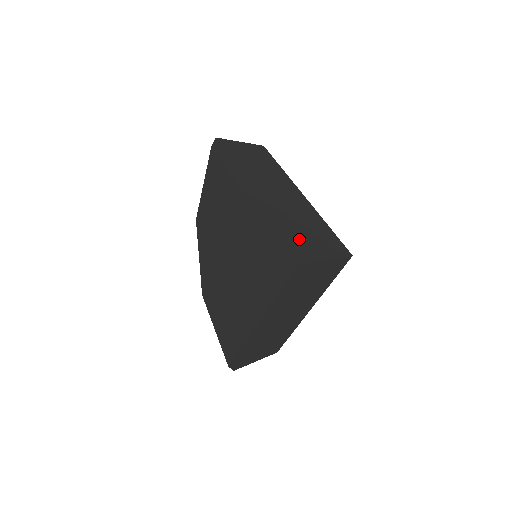
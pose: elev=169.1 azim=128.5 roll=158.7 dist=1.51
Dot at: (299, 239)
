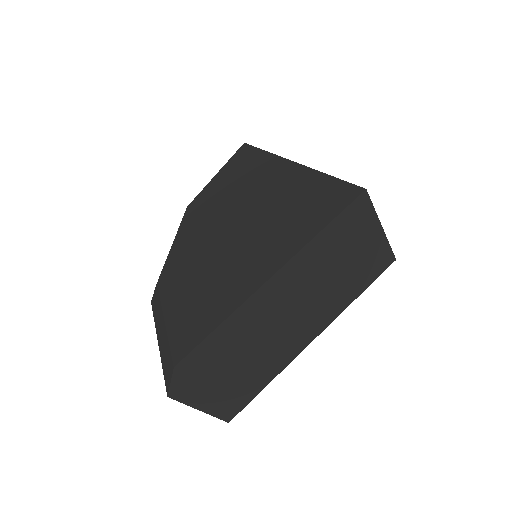
Dot at: occluded
